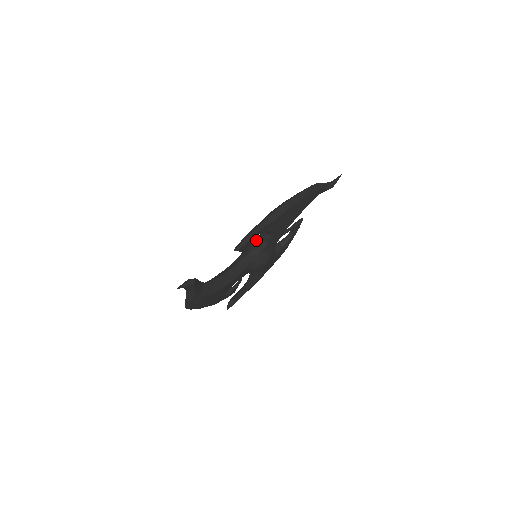
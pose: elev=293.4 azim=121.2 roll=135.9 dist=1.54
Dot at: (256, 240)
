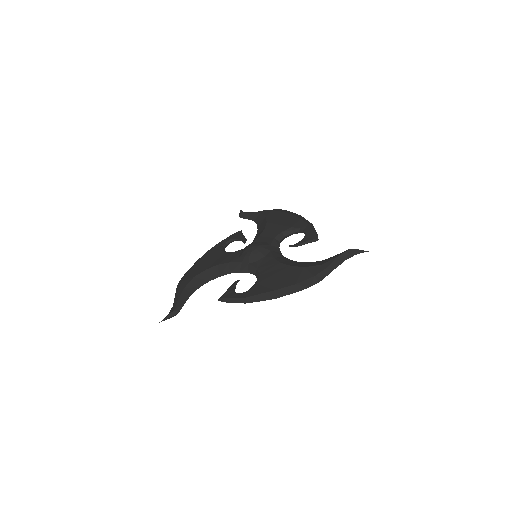
Dot at: (253, 268)
